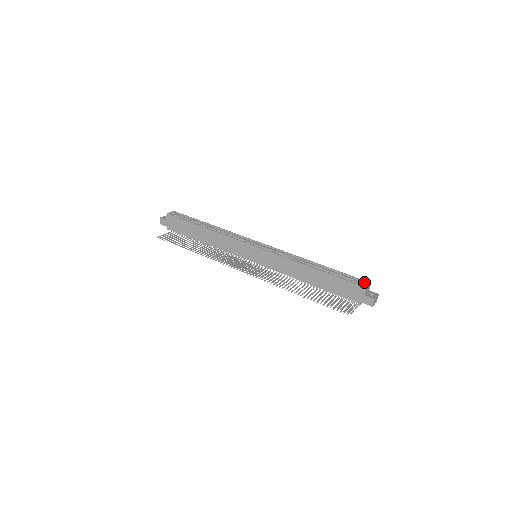
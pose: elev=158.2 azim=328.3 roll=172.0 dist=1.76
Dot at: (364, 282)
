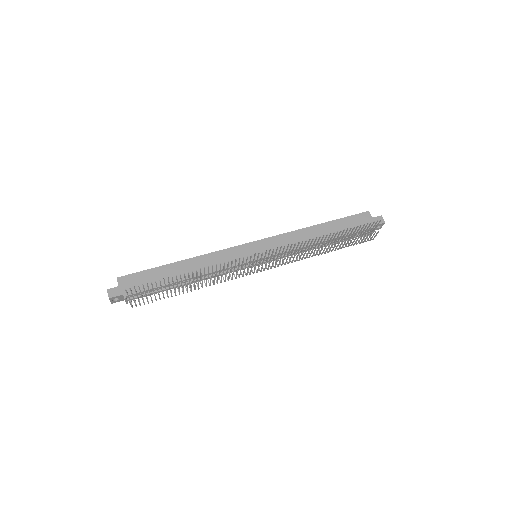
Dot at: occluded
